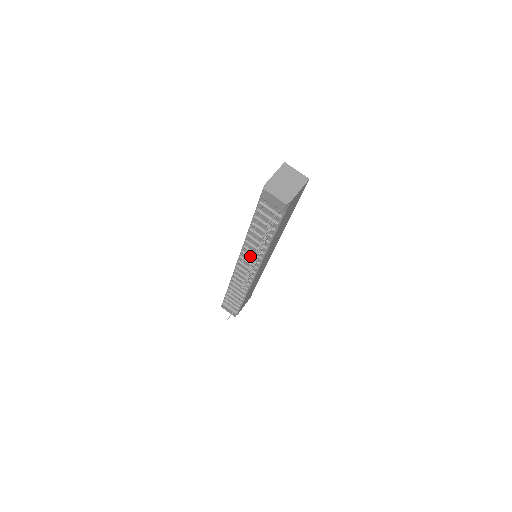
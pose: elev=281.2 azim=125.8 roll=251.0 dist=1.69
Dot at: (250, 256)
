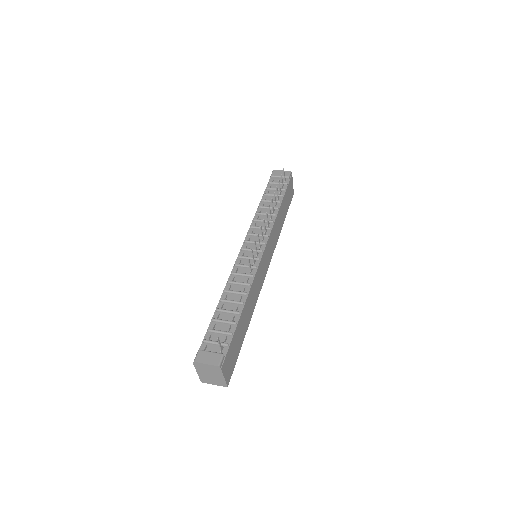
Dot at: occluded
